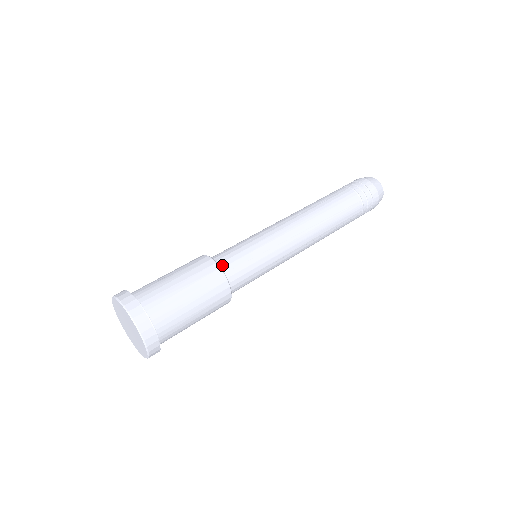
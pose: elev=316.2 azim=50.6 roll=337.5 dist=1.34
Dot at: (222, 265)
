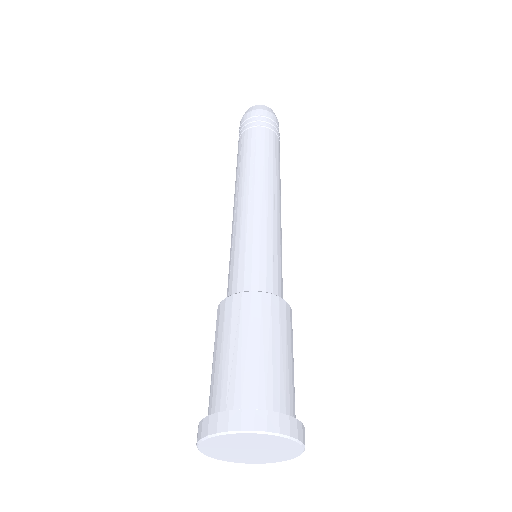
Dot at: (262, 290)
